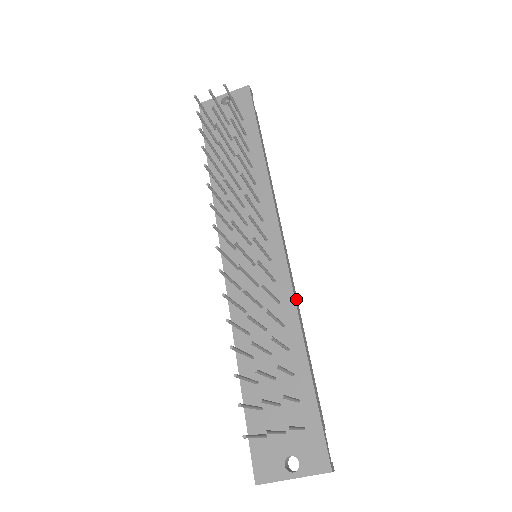
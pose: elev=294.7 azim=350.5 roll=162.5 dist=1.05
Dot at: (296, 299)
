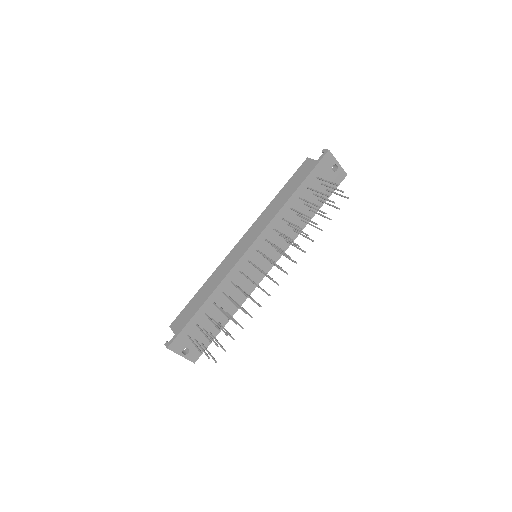
Dot at: (248, 293)
